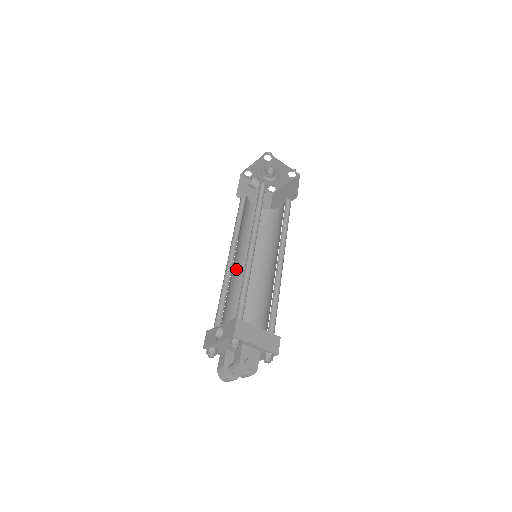
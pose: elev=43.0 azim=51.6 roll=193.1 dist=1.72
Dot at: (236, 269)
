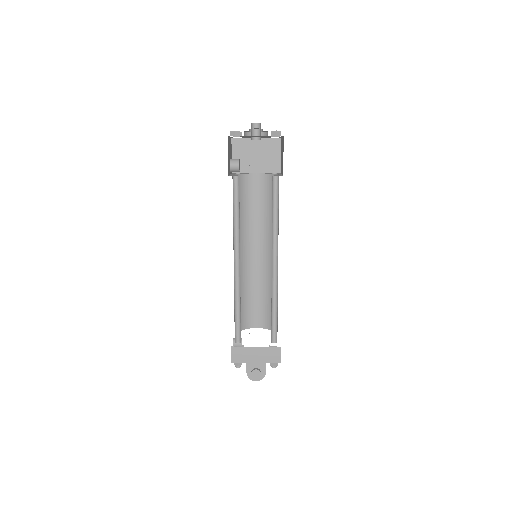
Dot at: (248, 263)
